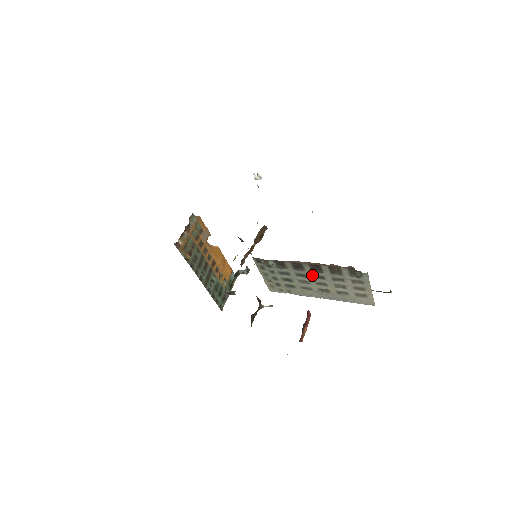
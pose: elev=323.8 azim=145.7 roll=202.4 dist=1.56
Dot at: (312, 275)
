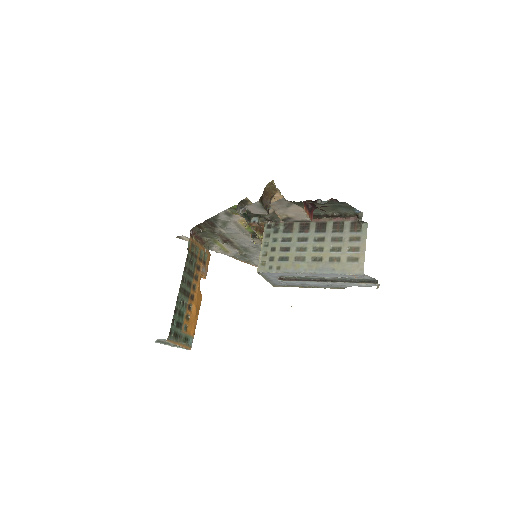
Dot at: (313, 237)
